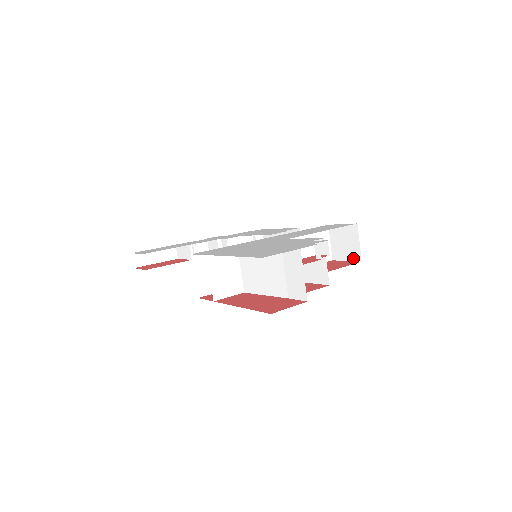
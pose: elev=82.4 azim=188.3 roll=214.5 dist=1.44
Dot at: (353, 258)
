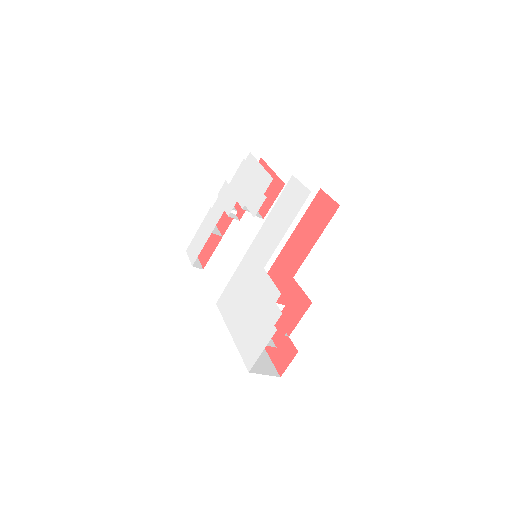
Dot at: (332, 200)
